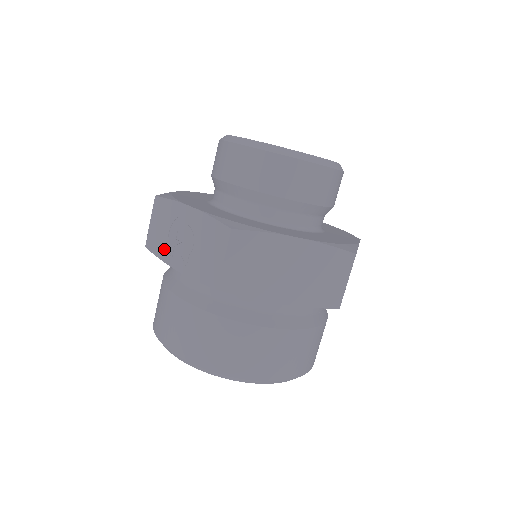
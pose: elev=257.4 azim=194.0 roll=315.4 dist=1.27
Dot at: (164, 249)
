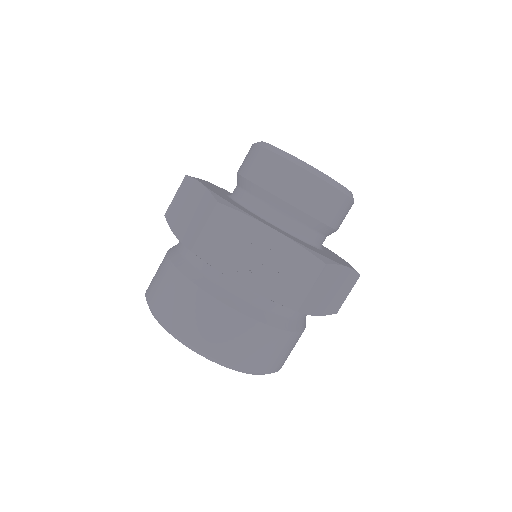
Dot at: (225, 260)
